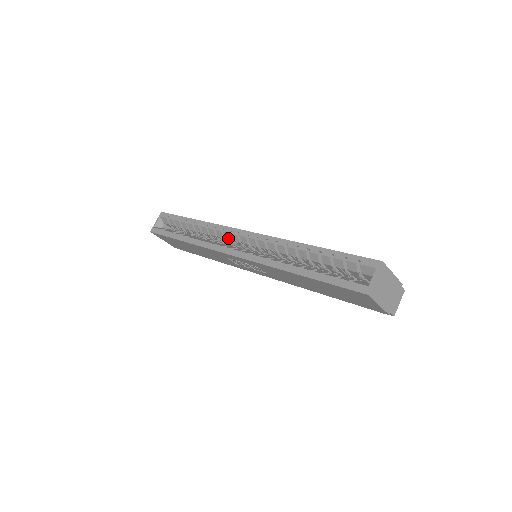
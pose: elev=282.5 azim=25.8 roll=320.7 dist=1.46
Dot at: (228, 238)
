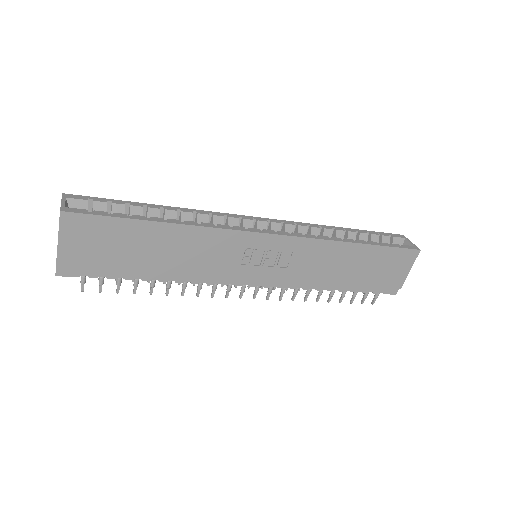
Dot at: occluded
